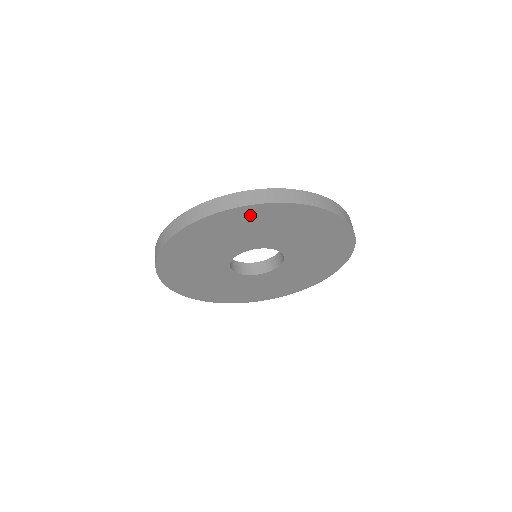
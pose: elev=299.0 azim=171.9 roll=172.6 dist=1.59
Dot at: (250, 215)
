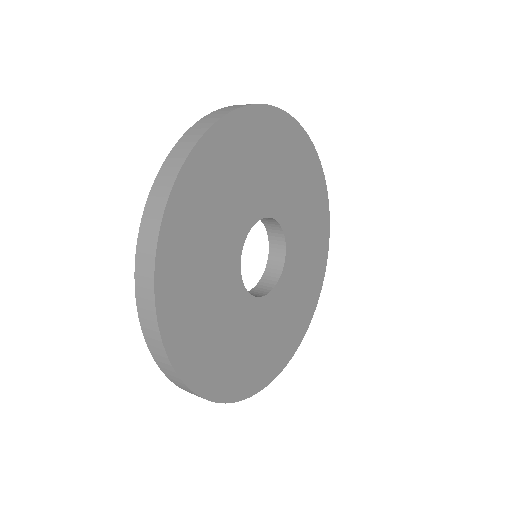
Dot at: (230, 141)
